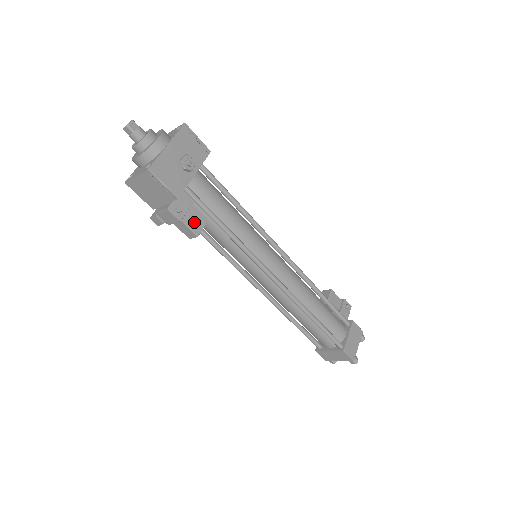
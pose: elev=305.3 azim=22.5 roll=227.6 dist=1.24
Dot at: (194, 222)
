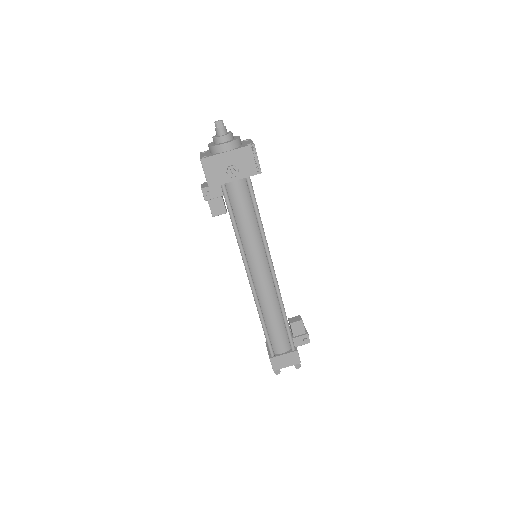
Dot at: (217, 207)
